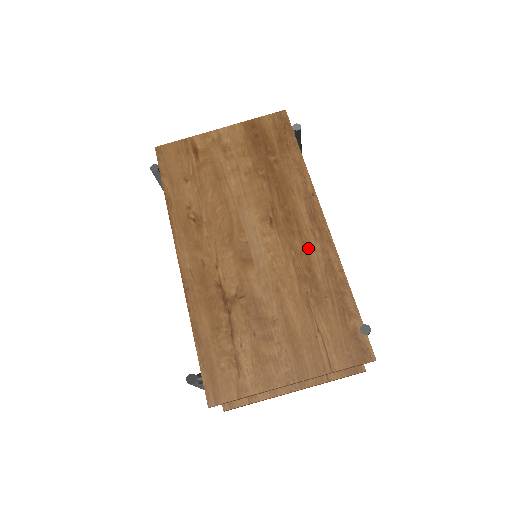
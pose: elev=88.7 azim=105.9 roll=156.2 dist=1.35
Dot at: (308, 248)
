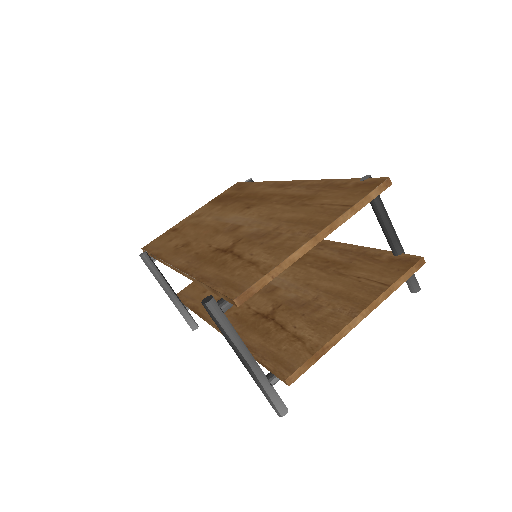
Dot at: (286, 194)
